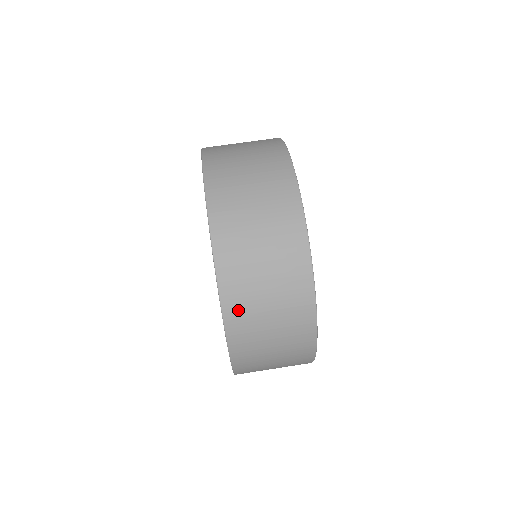
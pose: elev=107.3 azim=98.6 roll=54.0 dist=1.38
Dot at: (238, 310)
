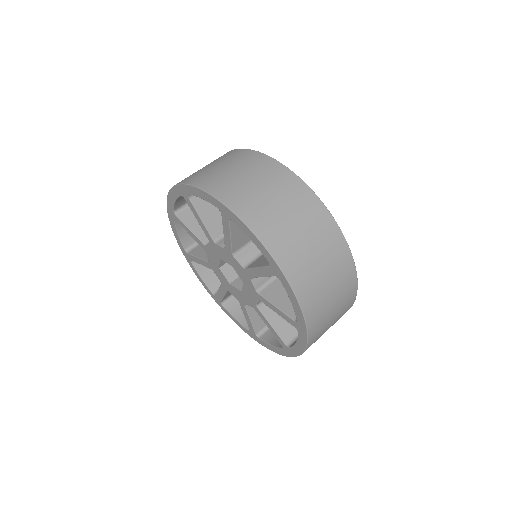
Dot at: (317, 330)
